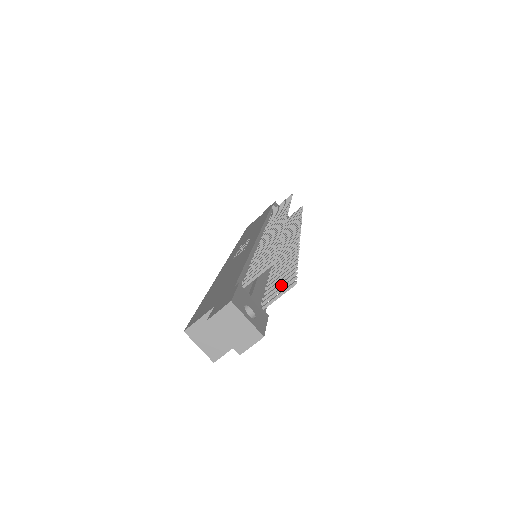
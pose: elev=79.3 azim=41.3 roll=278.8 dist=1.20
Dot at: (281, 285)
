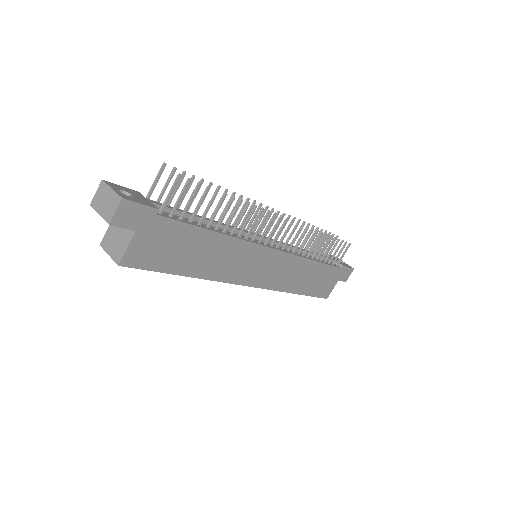
Dot at: (190, 199)
